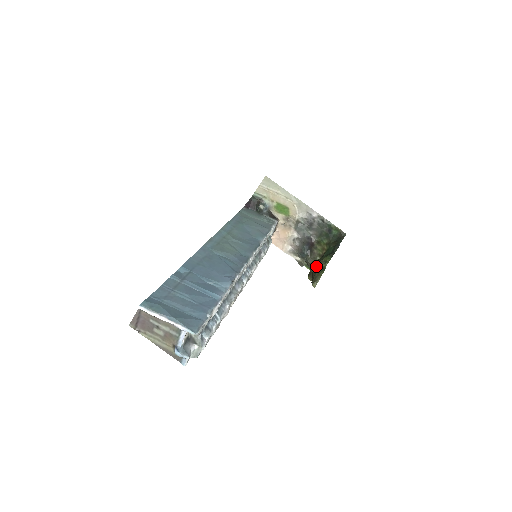
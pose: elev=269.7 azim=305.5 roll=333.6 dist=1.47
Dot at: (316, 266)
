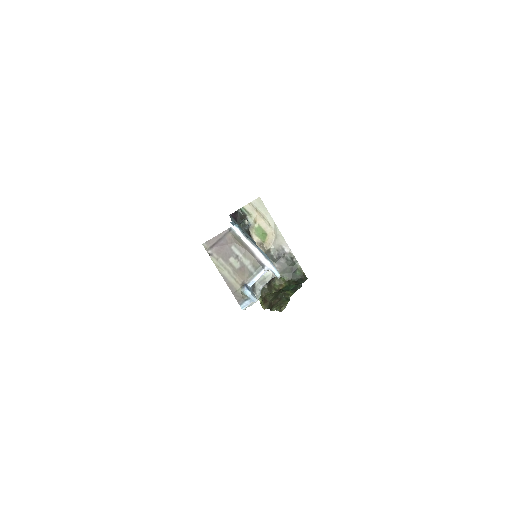
Dot at: (280, 295)
